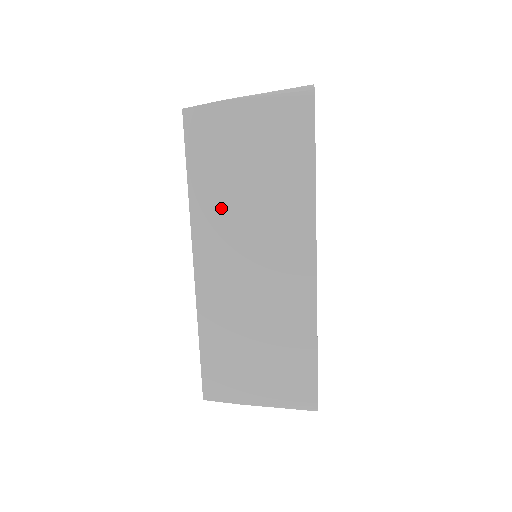
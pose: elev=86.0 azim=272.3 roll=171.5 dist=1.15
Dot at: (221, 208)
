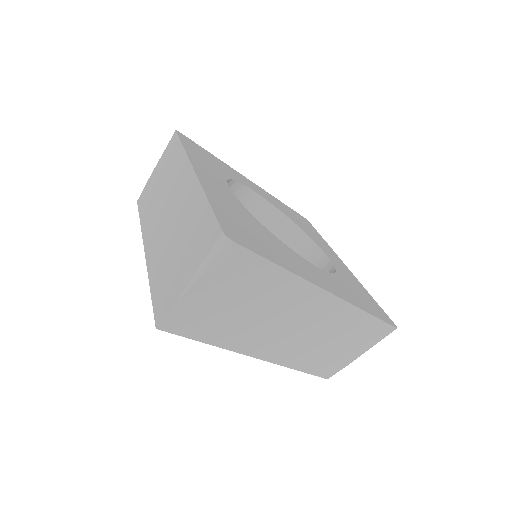
Dot at: (243, 332)
